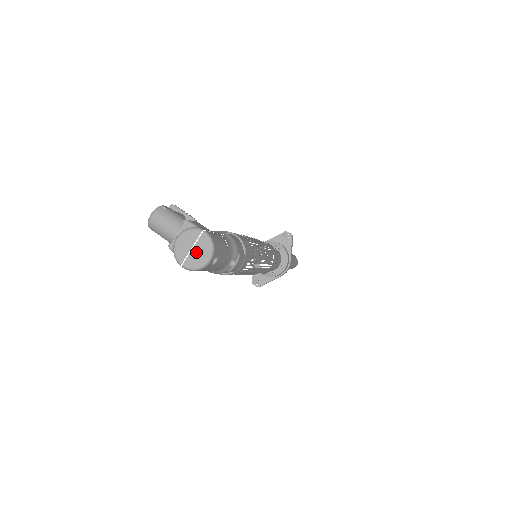
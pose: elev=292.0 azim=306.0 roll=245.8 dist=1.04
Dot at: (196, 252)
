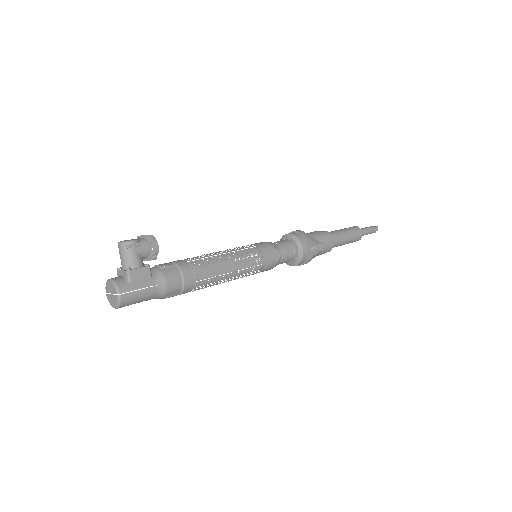
Dot at: (112, 298)
